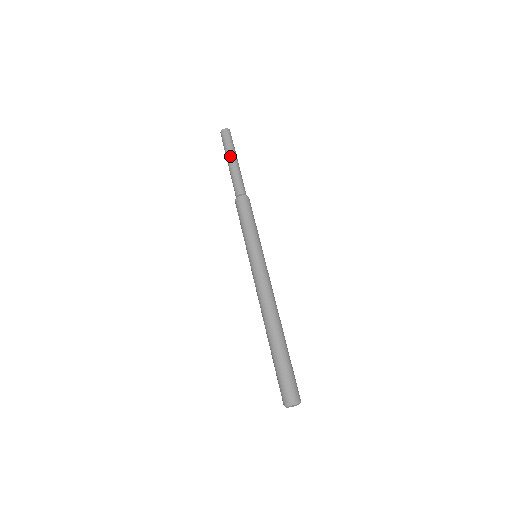
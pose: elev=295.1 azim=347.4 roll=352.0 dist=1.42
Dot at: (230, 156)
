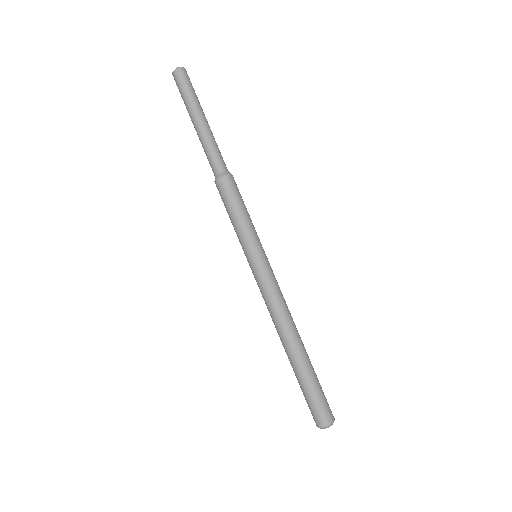
Dot at: occluded
